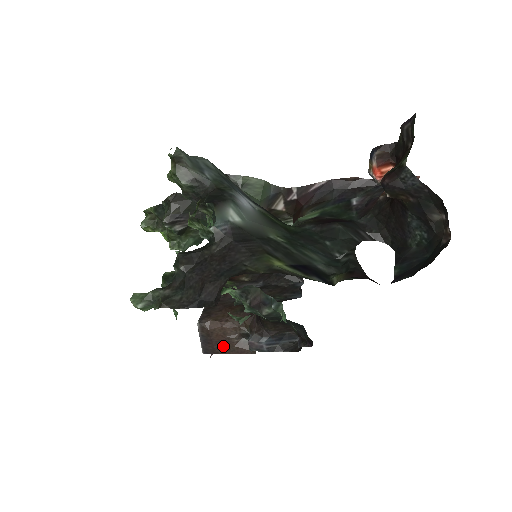
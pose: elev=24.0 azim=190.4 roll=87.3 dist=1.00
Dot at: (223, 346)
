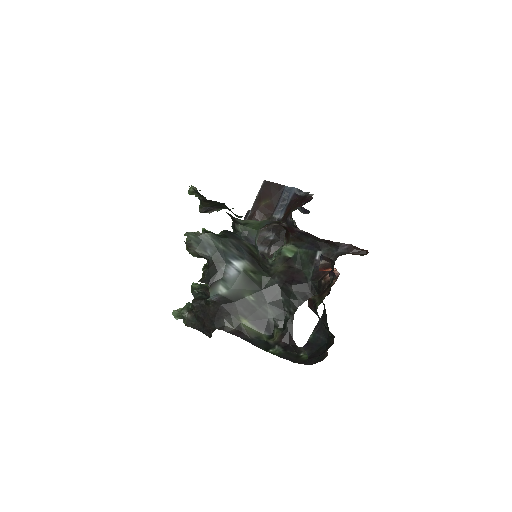
Dot at: occluded
